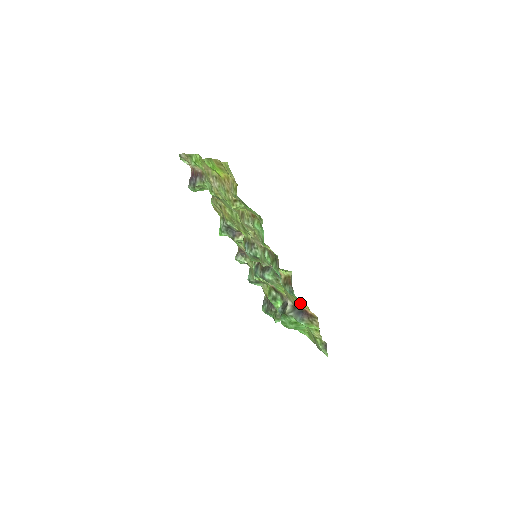
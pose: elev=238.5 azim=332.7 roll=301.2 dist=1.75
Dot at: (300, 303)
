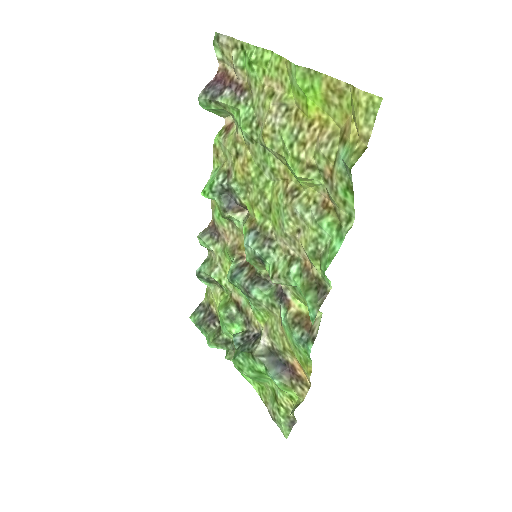
Dot at: (297, 357)
